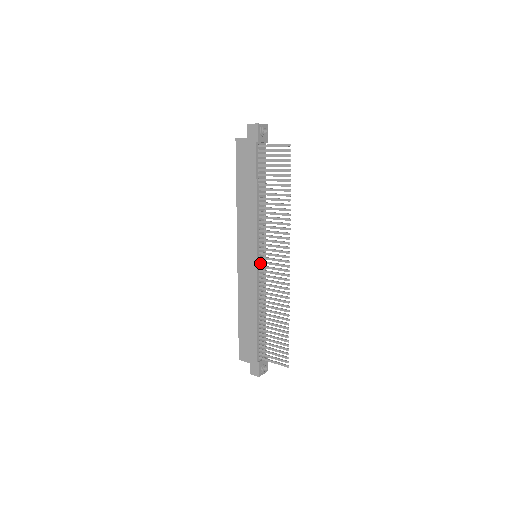
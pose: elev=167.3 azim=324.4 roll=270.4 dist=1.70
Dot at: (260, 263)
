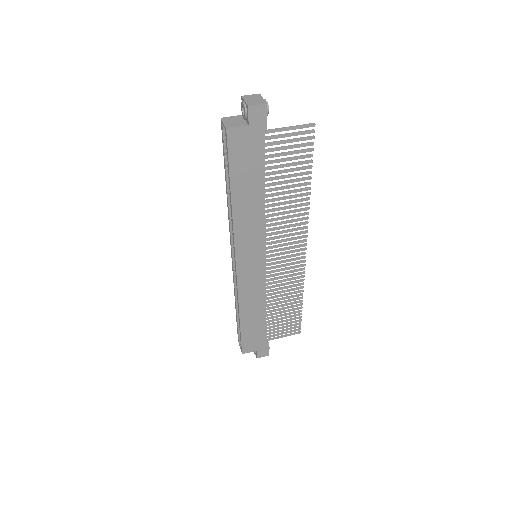
Dot at: occluded
